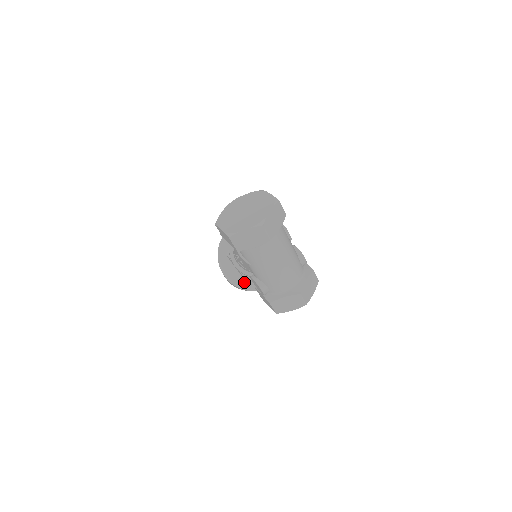
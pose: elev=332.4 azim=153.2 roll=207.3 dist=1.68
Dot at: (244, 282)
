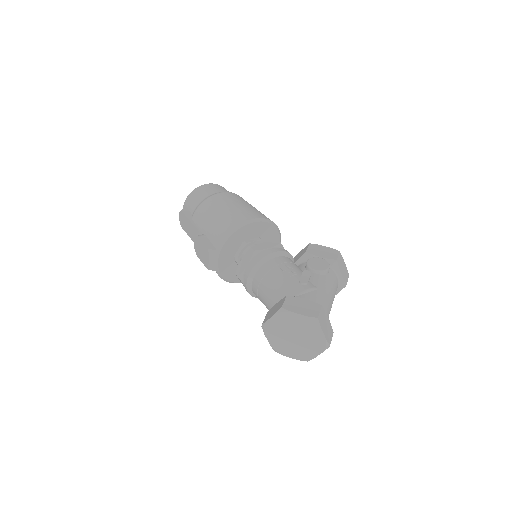
Dot at: occluded
